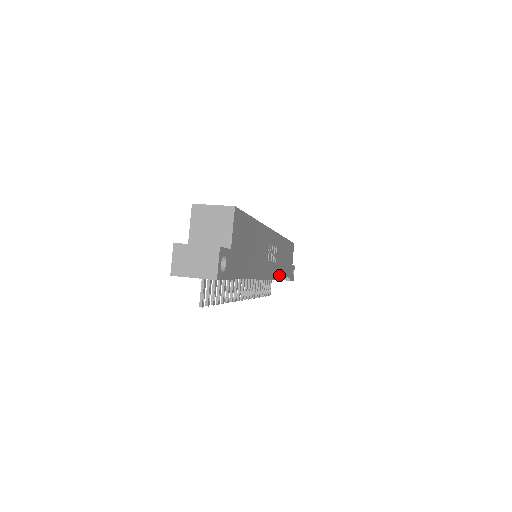
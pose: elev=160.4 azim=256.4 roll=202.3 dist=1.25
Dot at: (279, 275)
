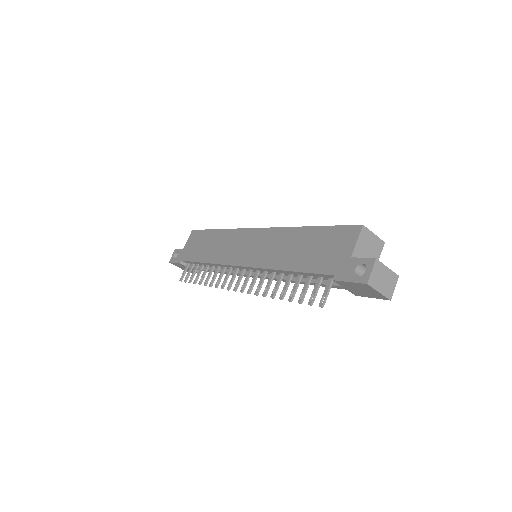
Dot at: occluded
